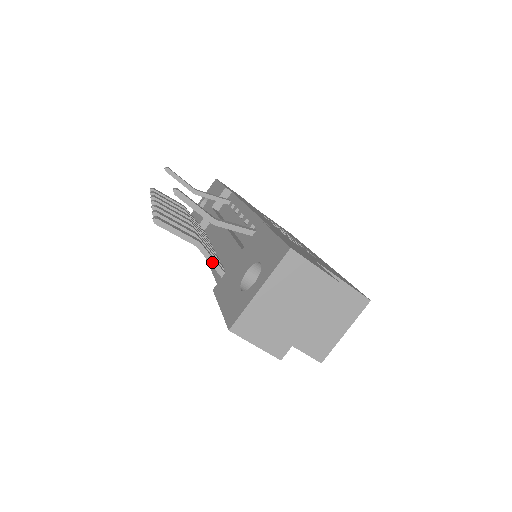
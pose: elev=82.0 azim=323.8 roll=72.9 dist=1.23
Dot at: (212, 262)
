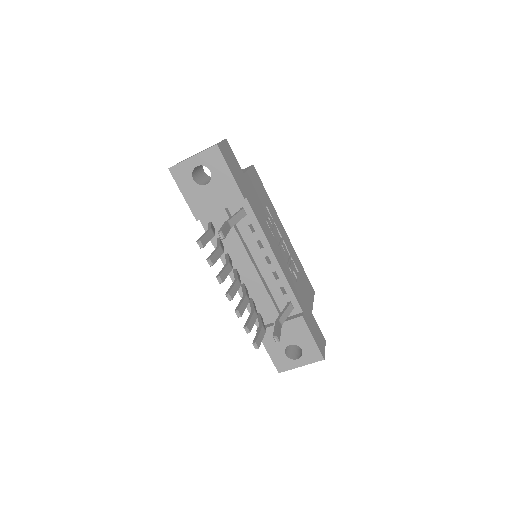
Dot at: occluded
